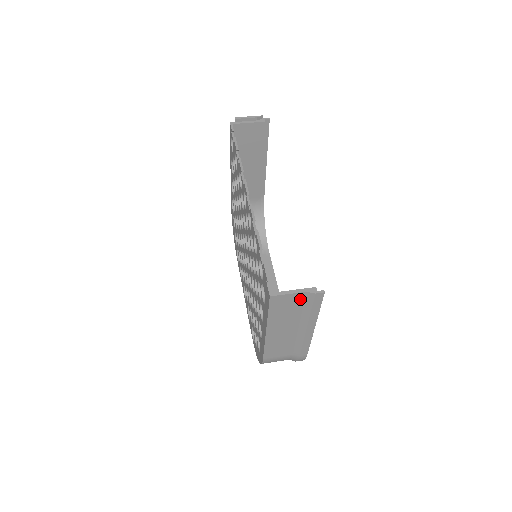
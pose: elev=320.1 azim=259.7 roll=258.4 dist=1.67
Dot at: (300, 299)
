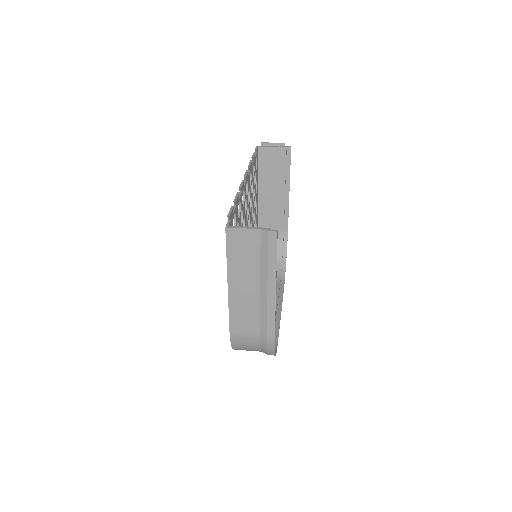
Dot at: (256, 240)
